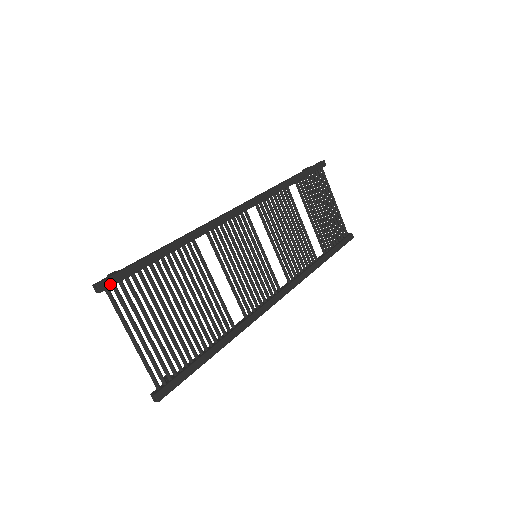
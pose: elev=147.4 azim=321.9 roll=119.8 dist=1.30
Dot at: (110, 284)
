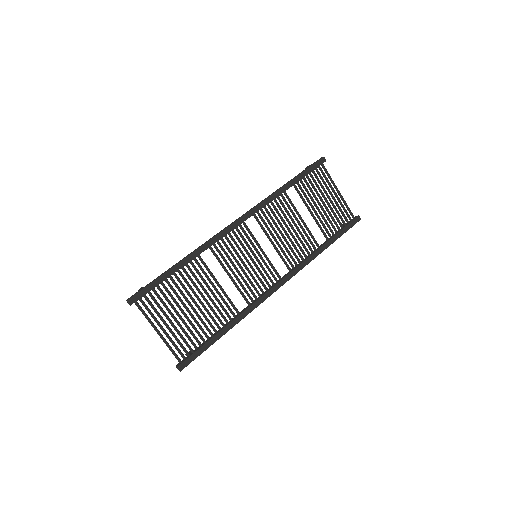
Dot at: (136, 299)
